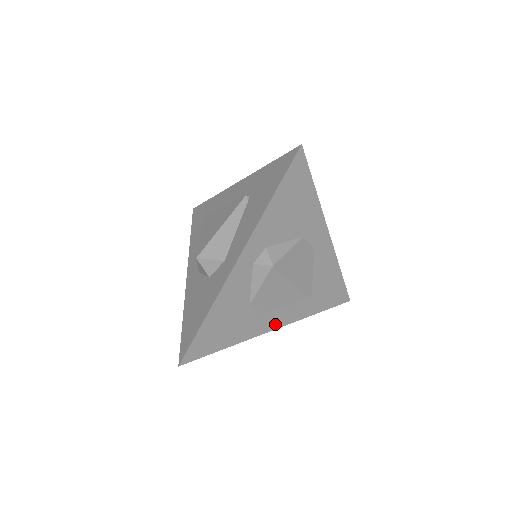
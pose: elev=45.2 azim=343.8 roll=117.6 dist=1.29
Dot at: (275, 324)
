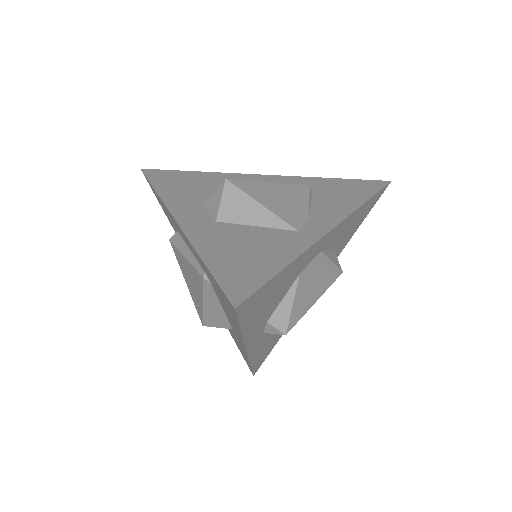
Dot at: occluded
